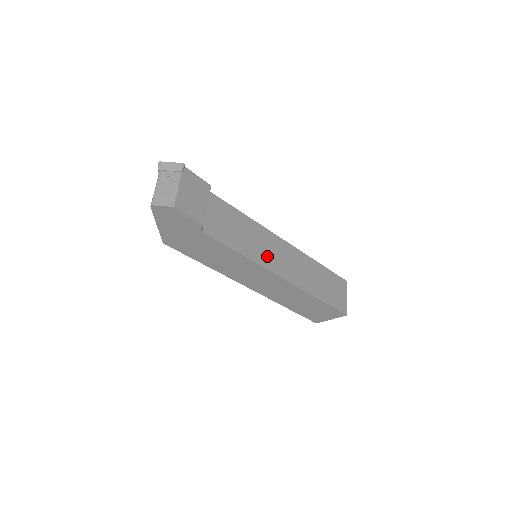
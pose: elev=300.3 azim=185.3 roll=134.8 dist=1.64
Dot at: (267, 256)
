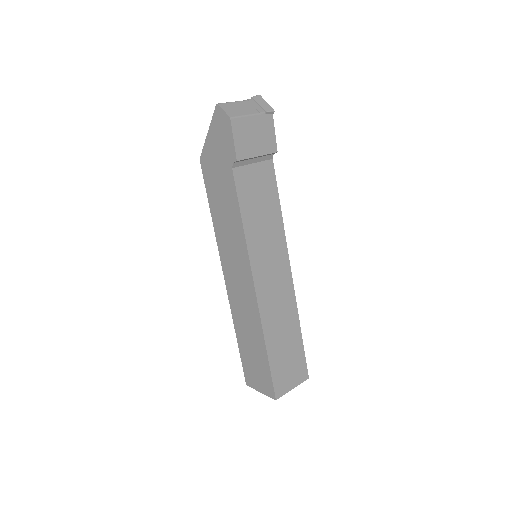
Dot at: (262, 257)
